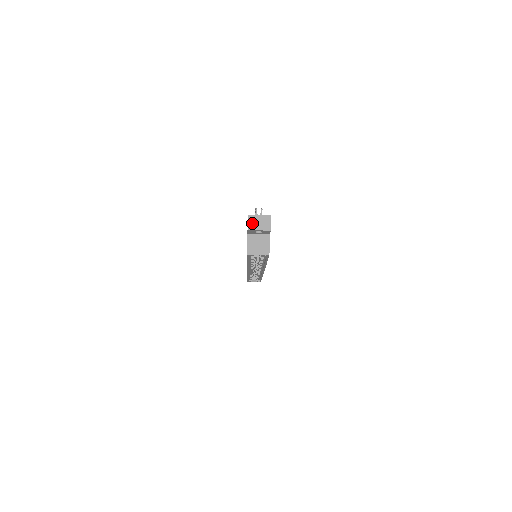
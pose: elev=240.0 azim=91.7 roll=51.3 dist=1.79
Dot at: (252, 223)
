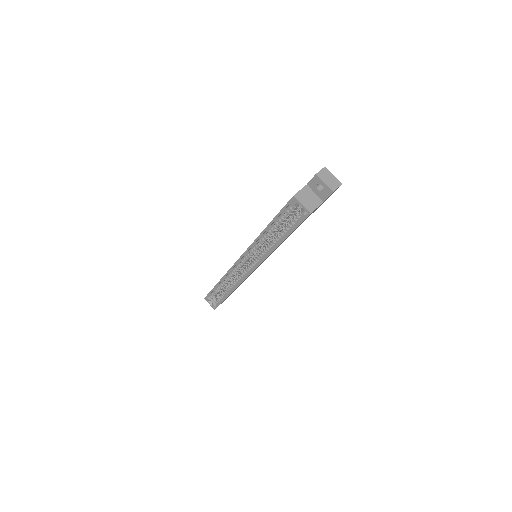
Dot at: (323, 174)
